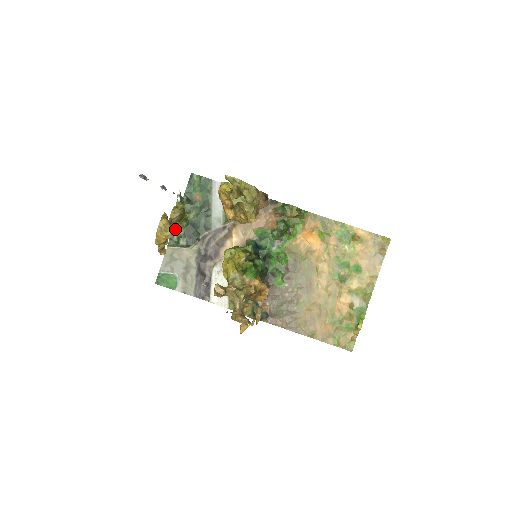
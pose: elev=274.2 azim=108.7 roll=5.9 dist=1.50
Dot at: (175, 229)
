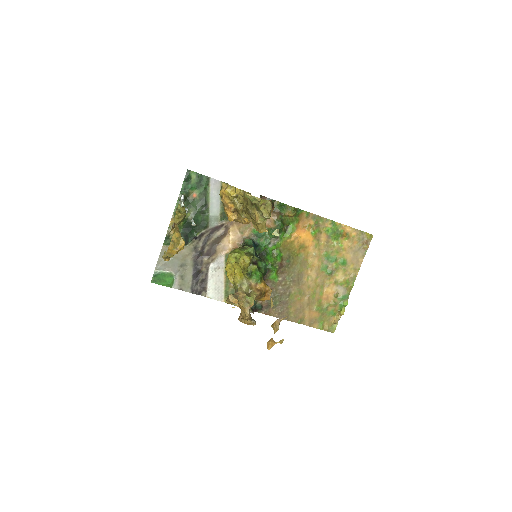
Dot at: (171, 228)
